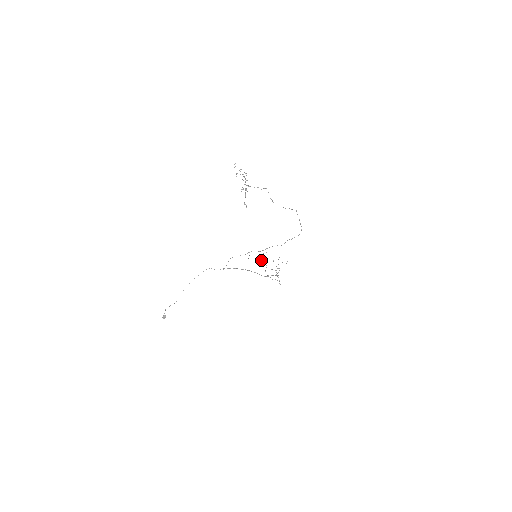
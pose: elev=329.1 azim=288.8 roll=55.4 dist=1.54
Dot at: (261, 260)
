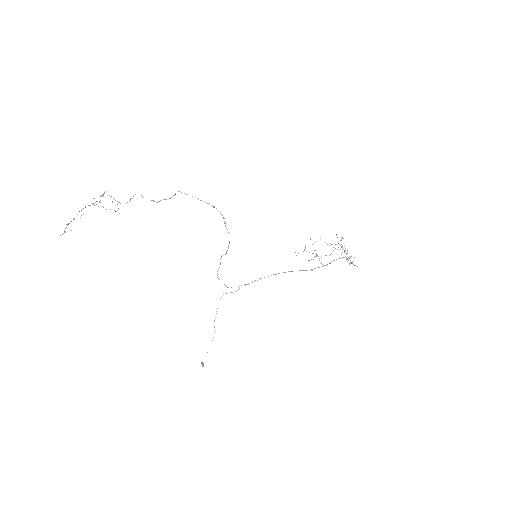
Dot at: occluded
